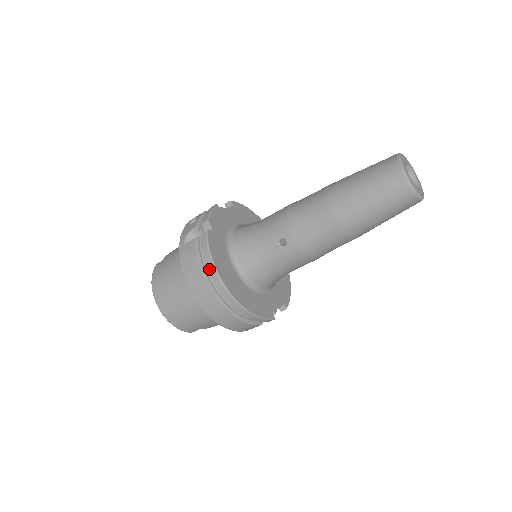
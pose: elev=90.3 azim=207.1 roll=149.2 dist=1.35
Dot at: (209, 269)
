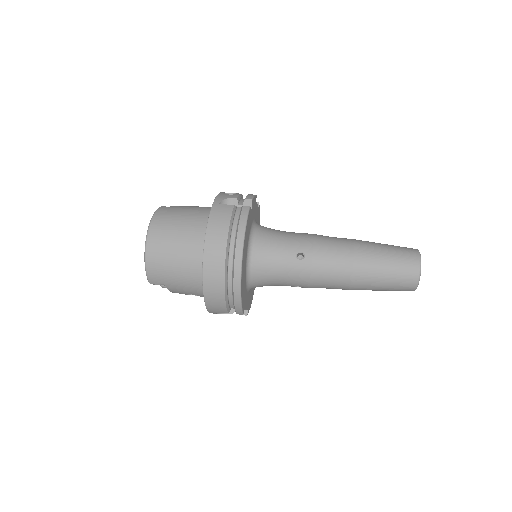
Dot at: (238, 235)
